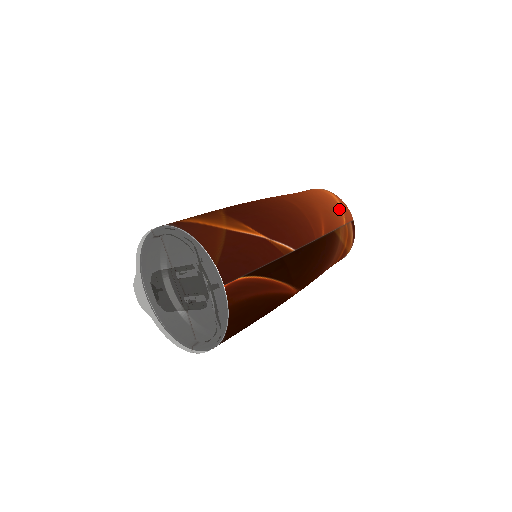
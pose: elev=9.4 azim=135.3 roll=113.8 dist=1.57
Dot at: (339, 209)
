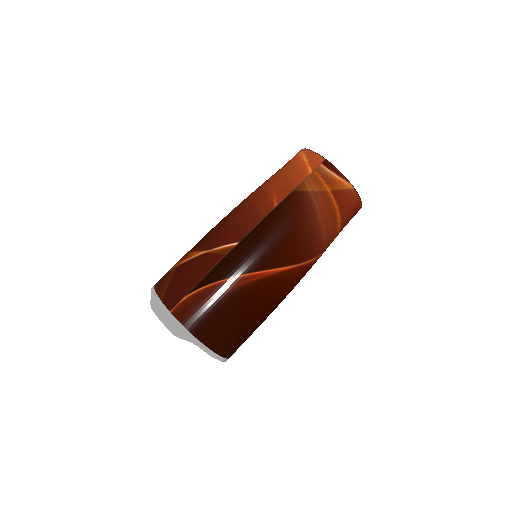
Dot at: (301, 163)
